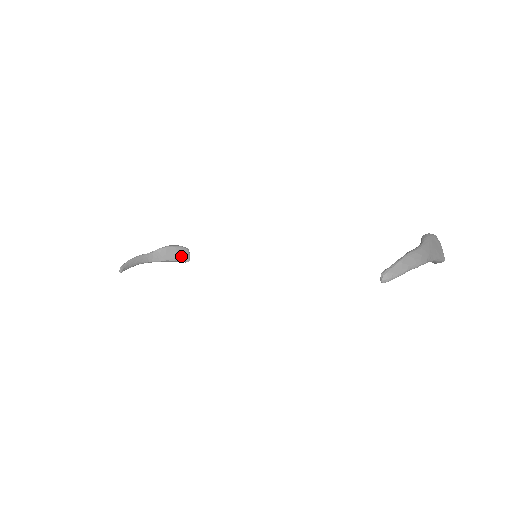
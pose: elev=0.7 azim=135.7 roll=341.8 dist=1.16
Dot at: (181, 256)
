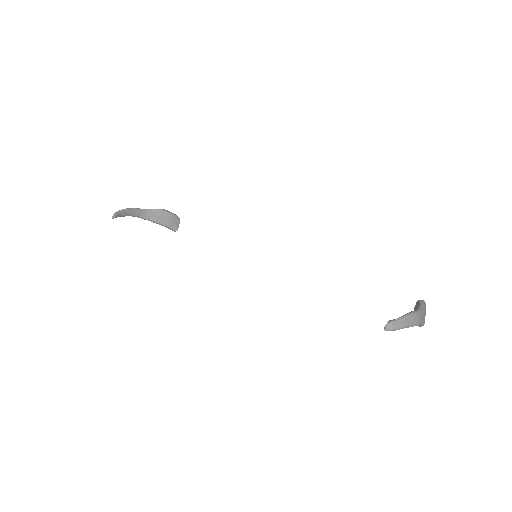
Dot at: (171, 223)
